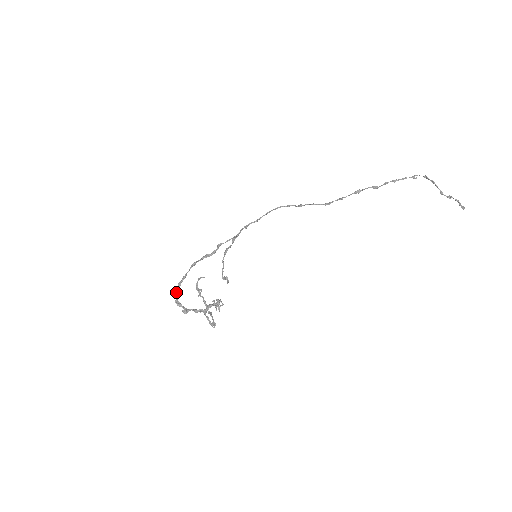
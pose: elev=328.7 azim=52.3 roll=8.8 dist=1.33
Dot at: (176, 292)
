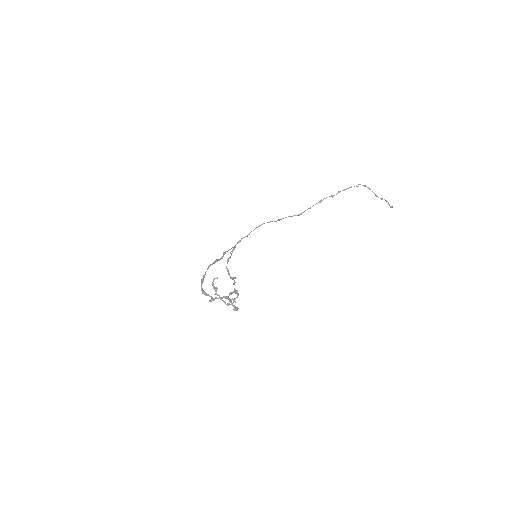
Dot at: (201, 286)
